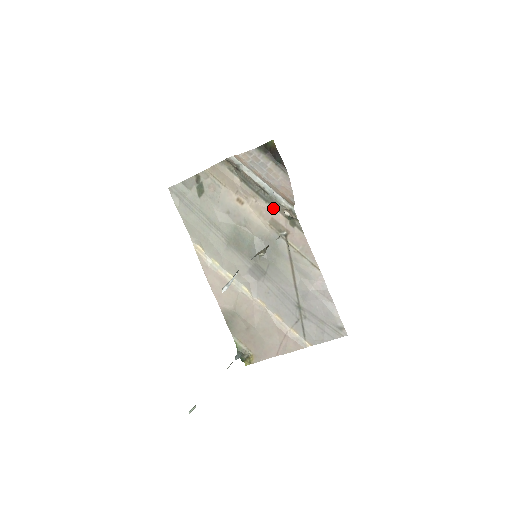
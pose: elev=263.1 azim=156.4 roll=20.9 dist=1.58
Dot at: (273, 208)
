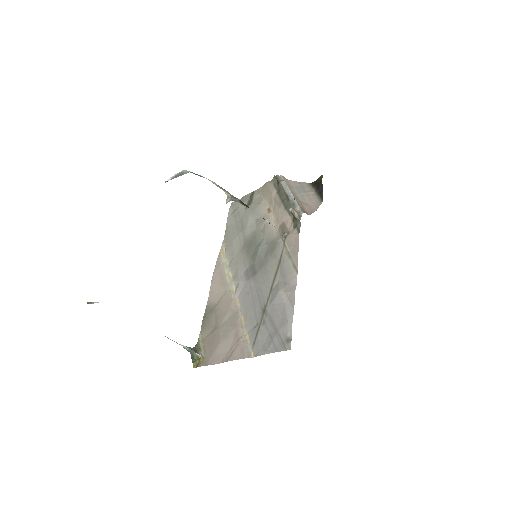
Dot at: (288, 213)
